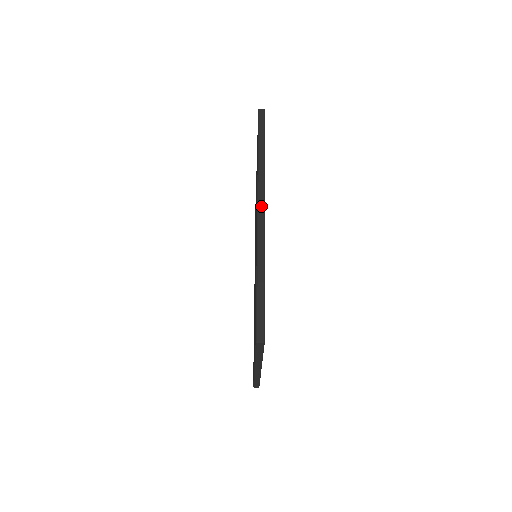
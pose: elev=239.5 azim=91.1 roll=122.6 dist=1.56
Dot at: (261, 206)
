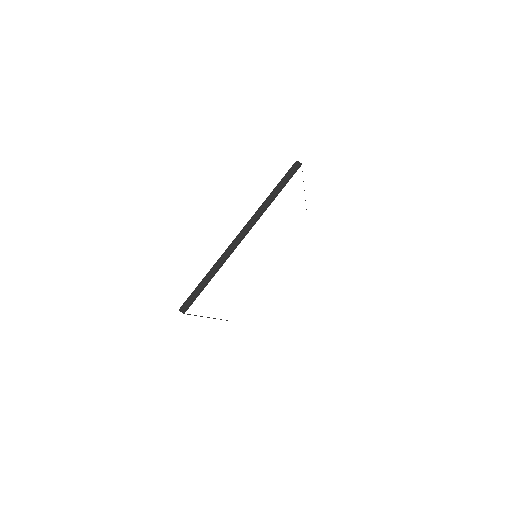
Dot at: occluded
